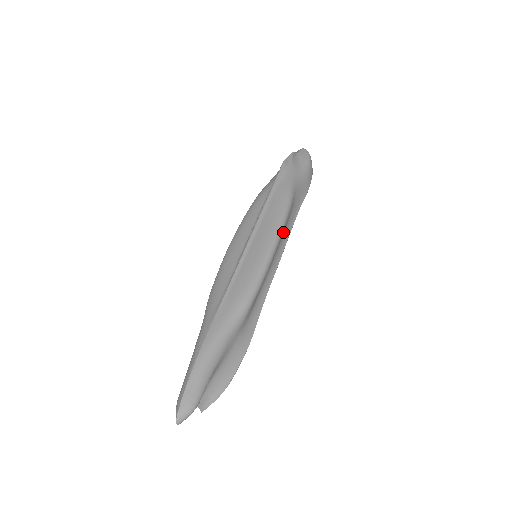
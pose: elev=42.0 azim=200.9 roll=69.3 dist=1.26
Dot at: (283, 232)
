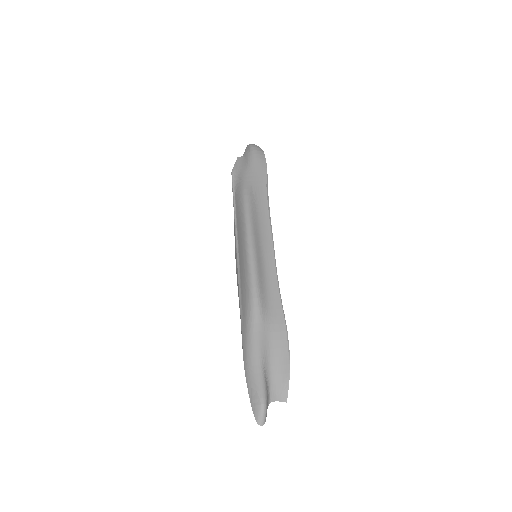
Dot at: (257, 222)
